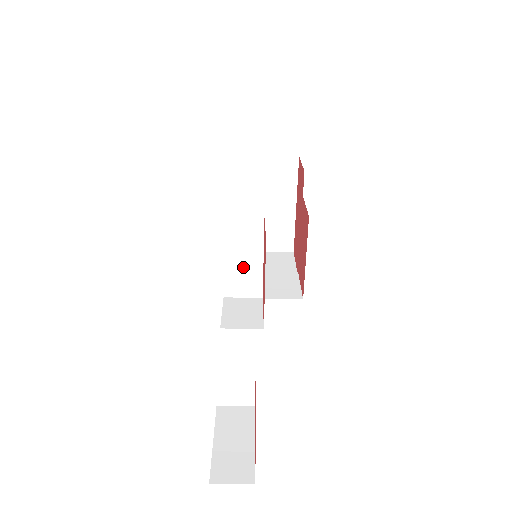
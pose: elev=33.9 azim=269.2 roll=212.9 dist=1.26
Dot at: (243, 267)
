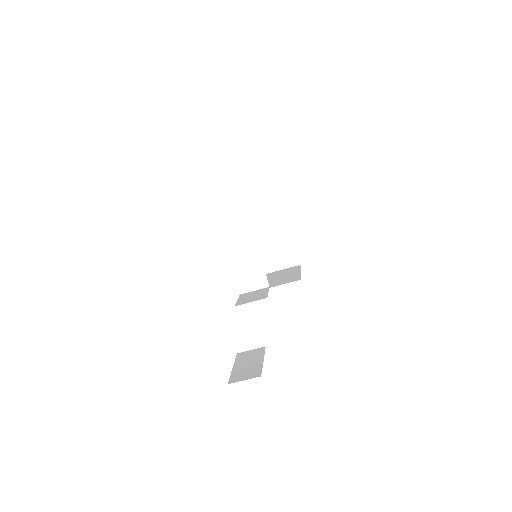
Dot at: (247, 265)
